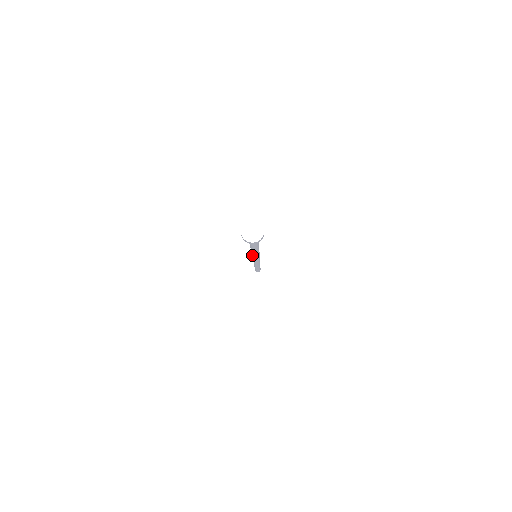
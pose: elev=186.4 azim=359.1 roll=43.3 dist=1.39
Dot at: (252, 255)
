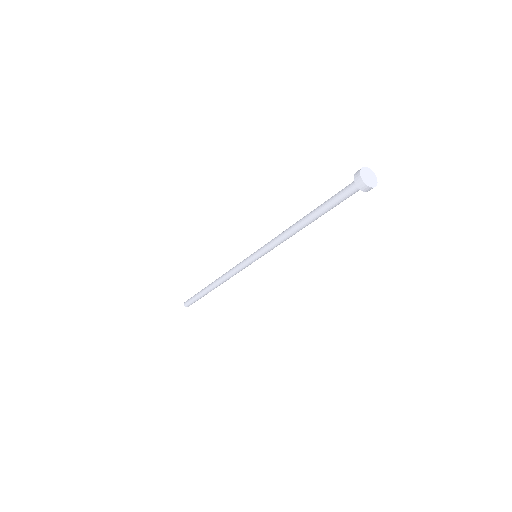
Dot at: (269, 249)
